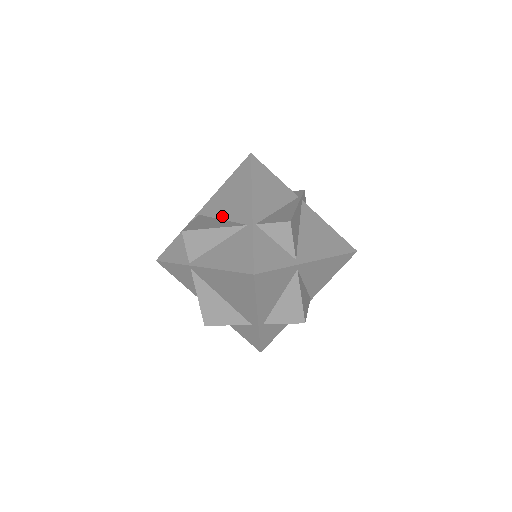
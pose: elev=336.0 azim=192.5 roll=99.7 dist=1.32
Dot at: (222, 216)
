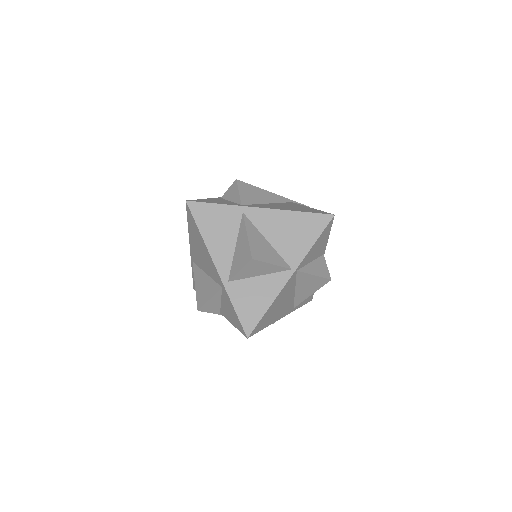
Dot at: occluded
